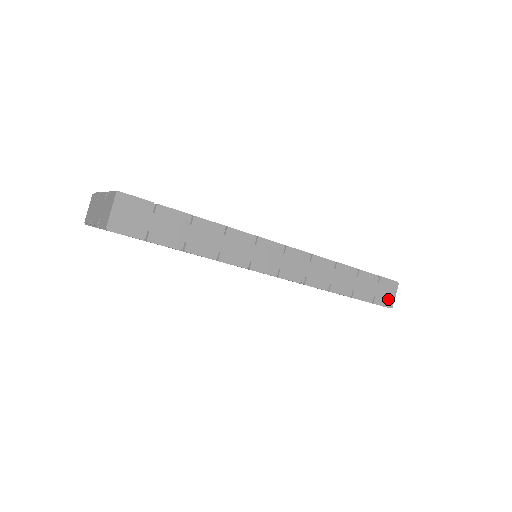
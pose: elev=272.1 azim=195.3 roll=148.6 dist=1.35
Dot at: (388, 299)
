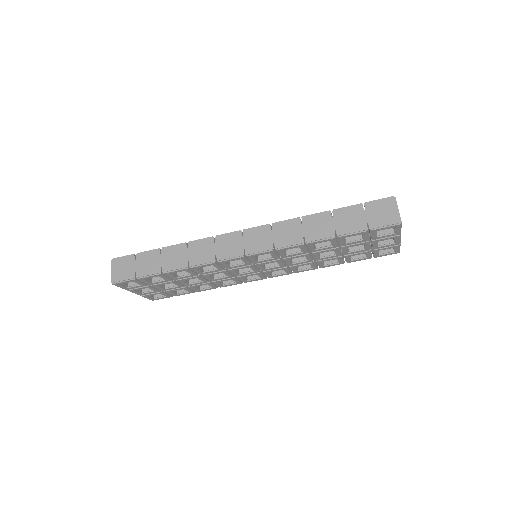
Dot at: (389, 217)
